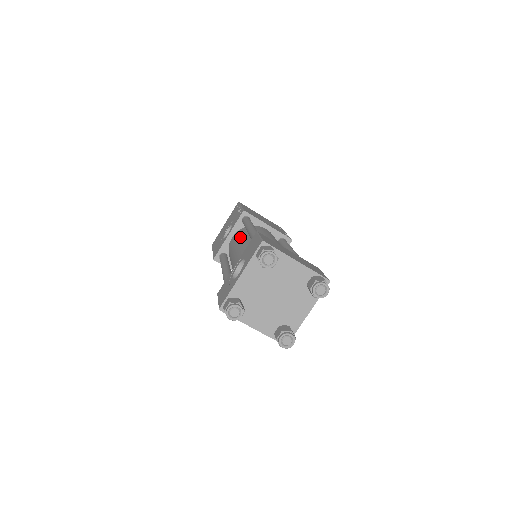
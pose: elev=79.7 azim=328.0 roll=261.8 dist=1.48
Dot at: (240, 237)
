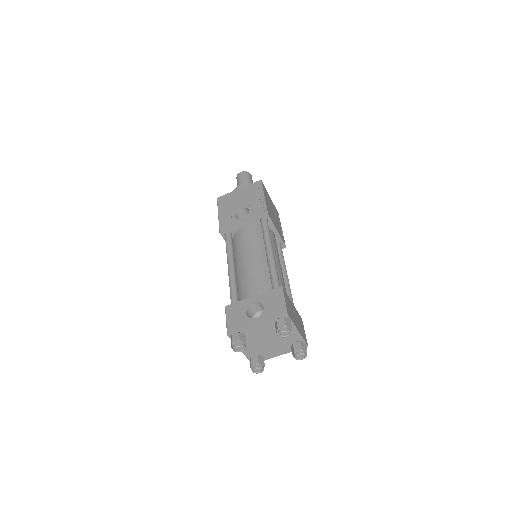
Dot at: (255, 242)
